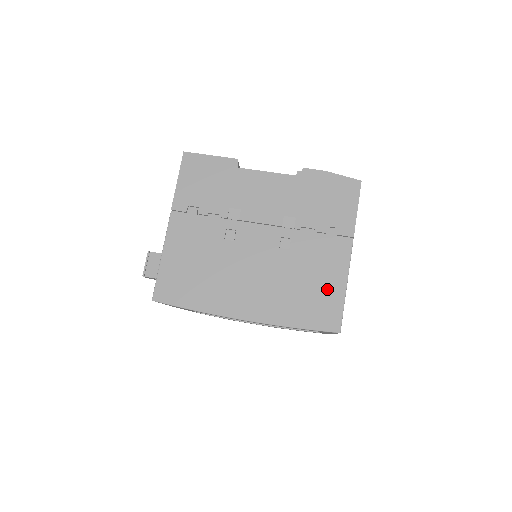
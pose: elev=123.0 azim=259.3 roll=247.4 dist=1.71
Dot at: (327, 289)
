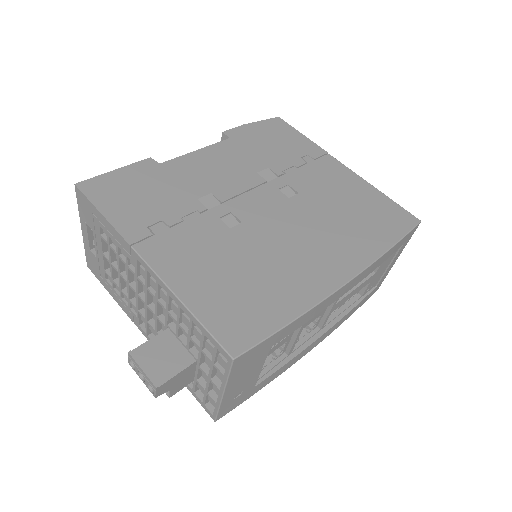
Dot at: (366, 199)
